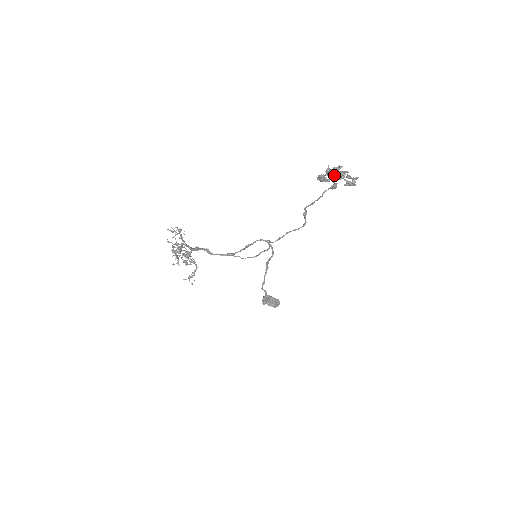
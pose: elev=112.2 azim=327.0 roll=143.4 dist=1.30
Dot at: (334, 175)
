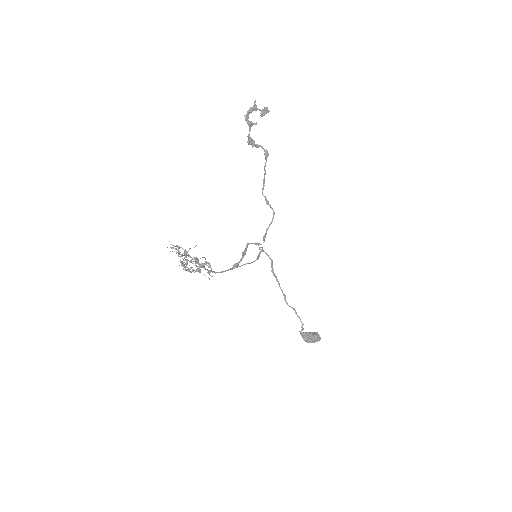
Dot at: (254, 124)
